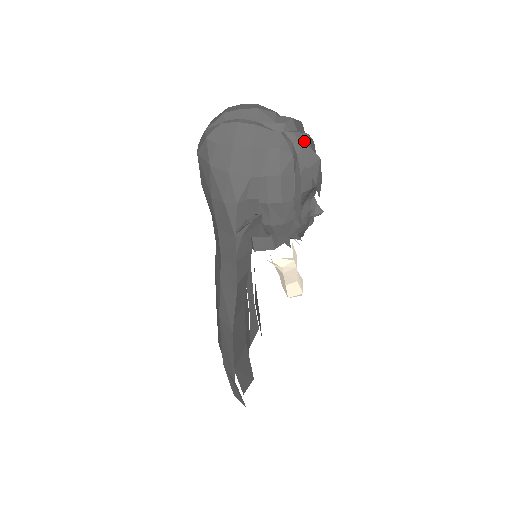
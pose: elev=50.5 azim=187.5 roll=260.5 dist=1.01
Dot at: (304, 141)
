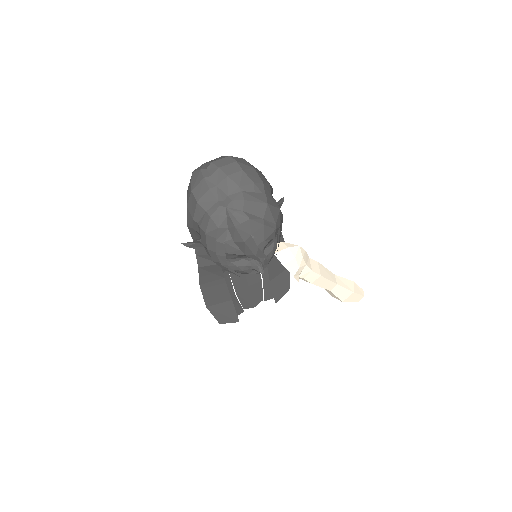
Dot at: (241, 222)
